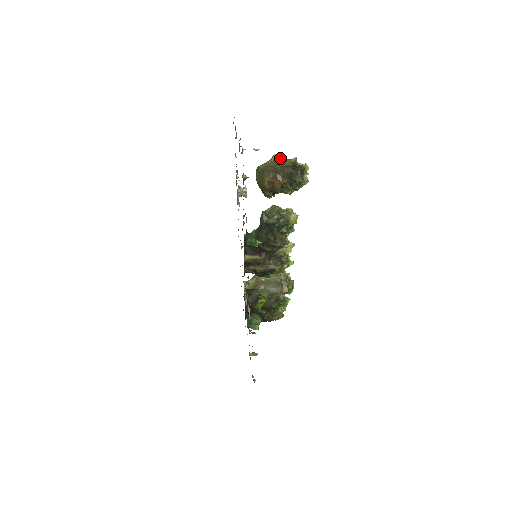
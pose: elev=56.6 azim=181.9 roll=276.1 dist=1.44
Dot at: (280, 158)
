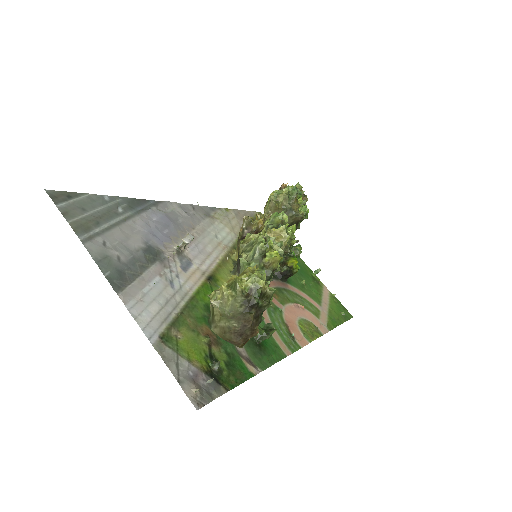
Dot at: (220, 297)
